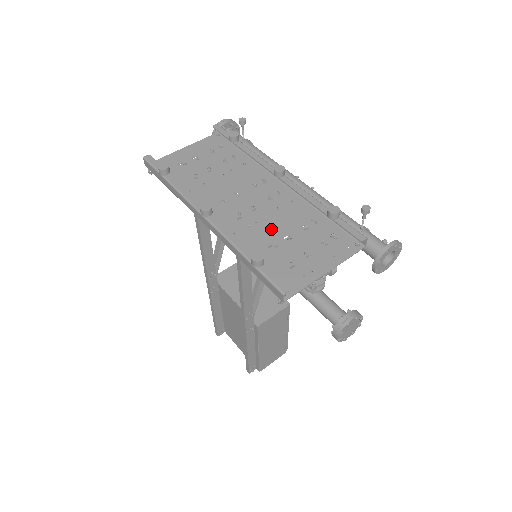
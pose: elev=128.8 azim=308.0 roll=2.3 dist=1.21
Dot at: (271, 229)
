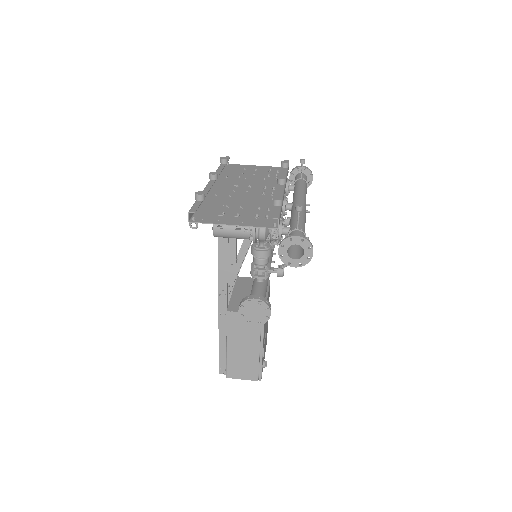
Dot at: (239, 202)
